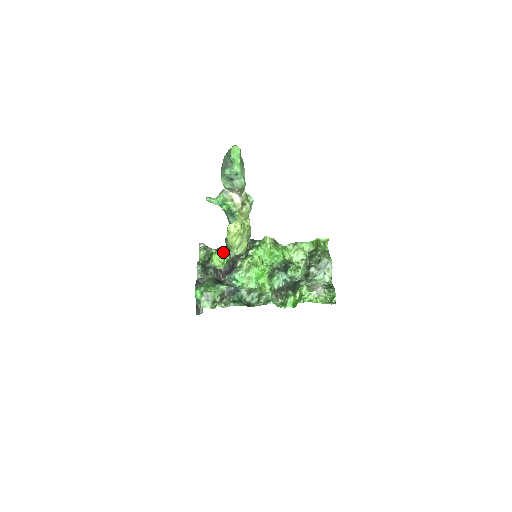
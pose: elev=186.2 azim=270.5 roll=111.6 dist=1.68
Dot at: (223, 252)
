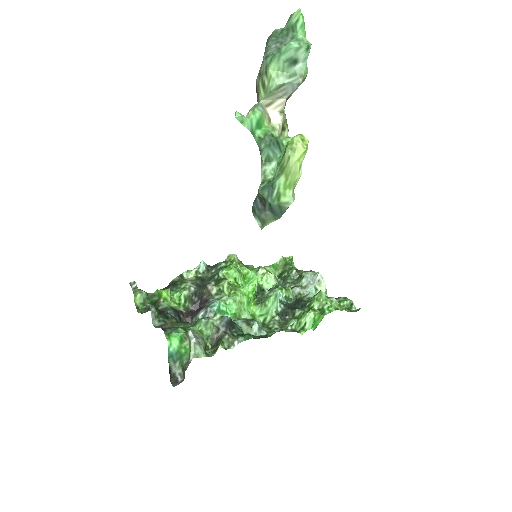
Dot at: (172, 290)
